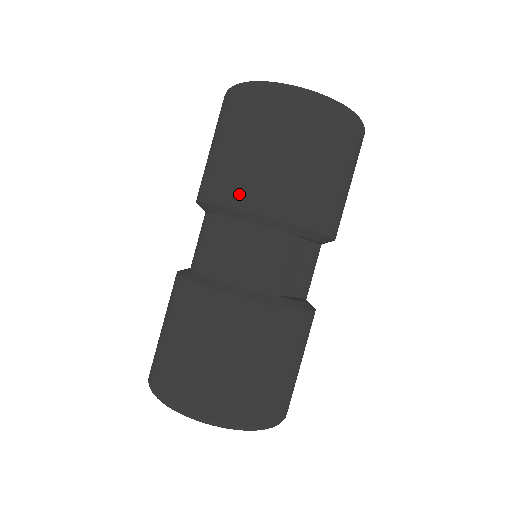
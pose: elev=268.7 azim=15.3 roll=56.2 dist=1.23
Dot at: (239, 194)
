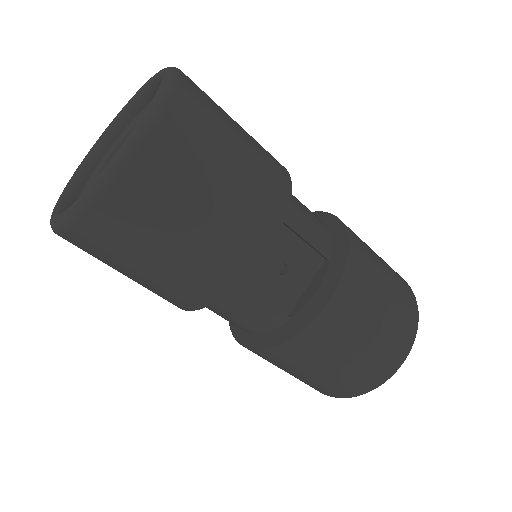
Dot at: occluded
